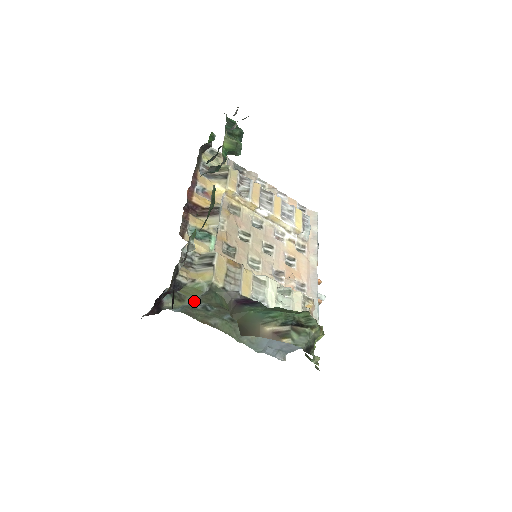
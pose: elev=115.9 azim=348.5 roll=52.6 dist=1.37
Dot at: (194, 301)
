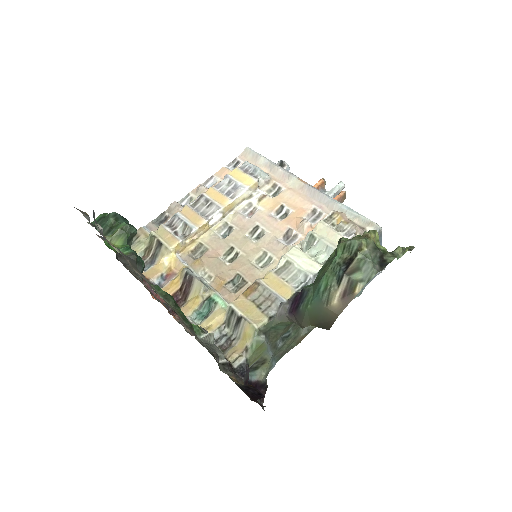
Dot at: (271, 349)
